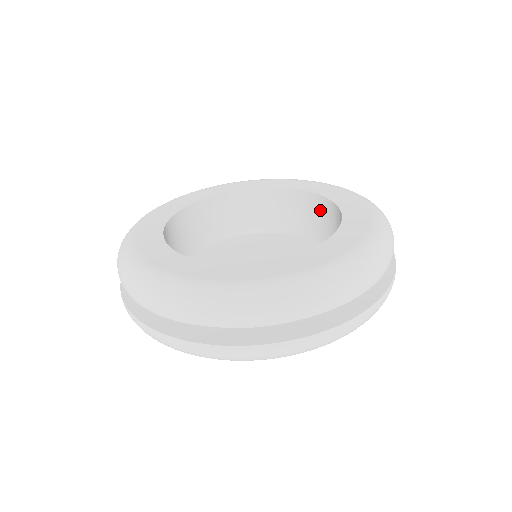
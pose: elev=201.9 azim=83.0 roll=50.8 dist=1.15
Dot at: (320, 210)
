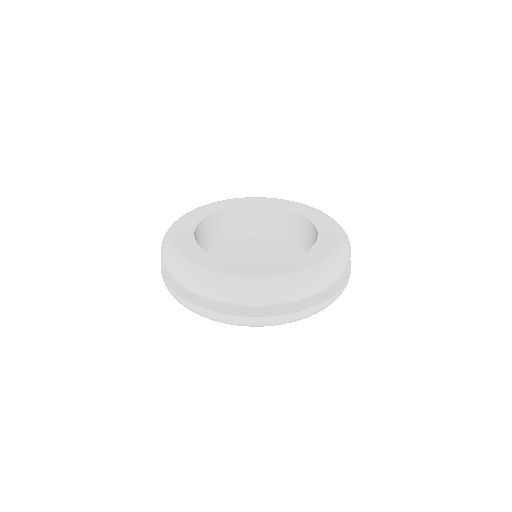
Dot at: (257, 215)
